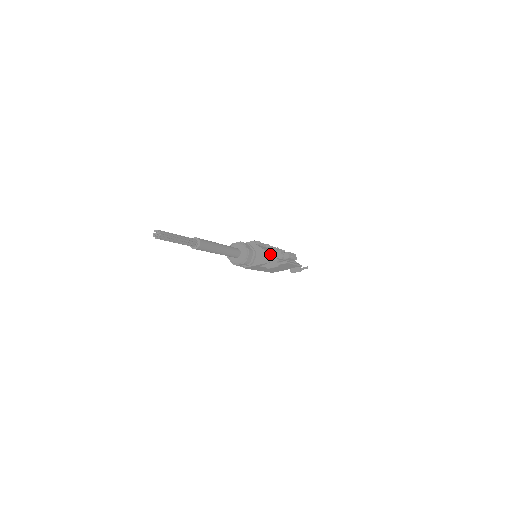
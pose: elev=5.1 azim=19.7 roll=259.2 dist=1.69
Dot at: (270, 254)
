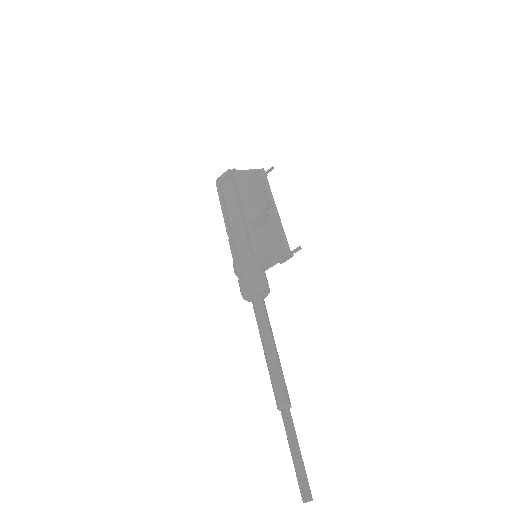
Dot at: (278, 255)
